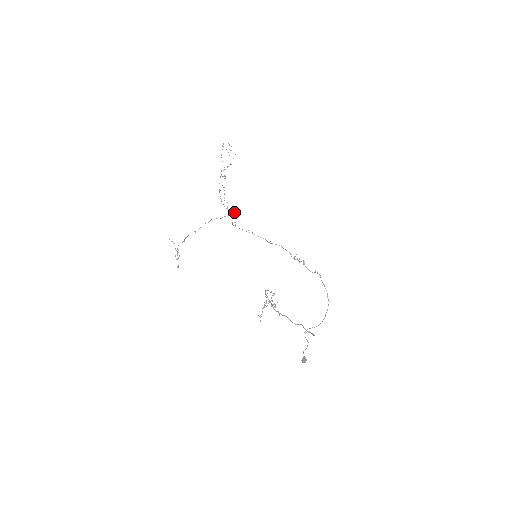
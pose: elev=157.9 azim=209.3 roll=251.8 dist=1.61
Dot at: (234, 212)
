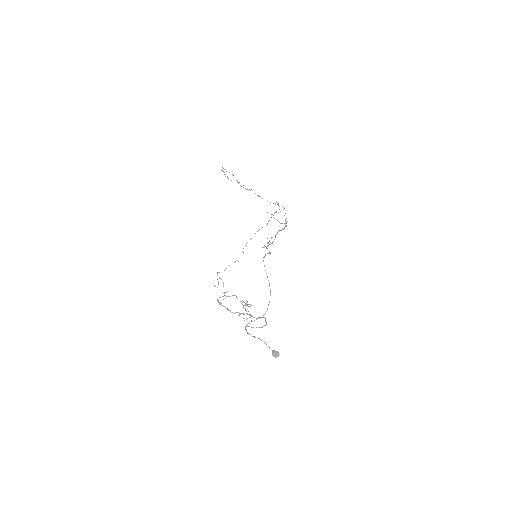
Dot at: (275, 212)
